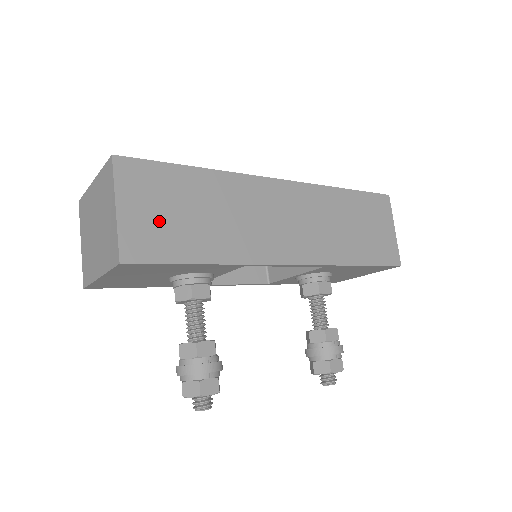
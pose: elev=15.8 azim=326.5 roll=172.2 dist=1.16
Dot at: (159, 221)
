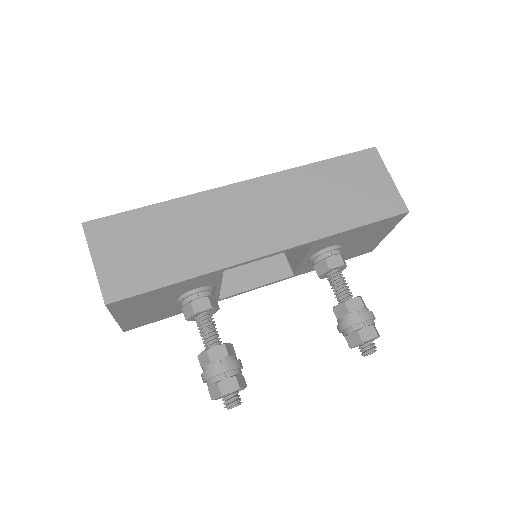
Dot at: (131, 260)
